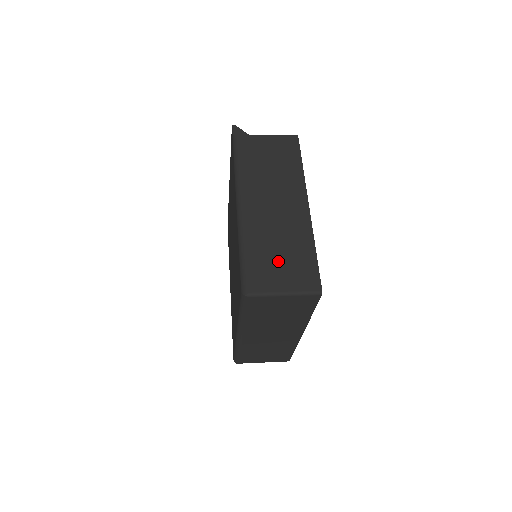
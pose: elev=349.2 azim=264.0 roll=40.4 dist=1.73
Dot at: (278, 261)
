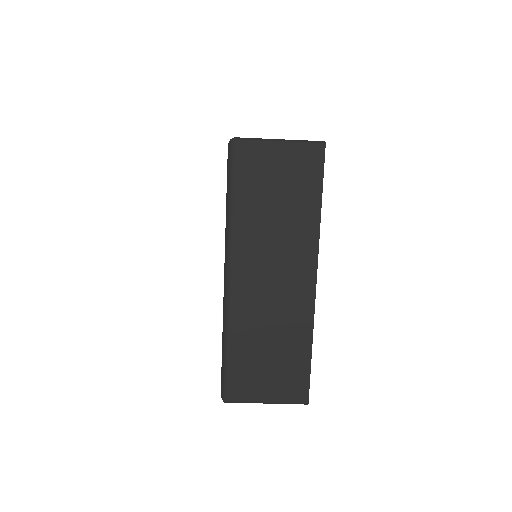
Dot at: occluded
